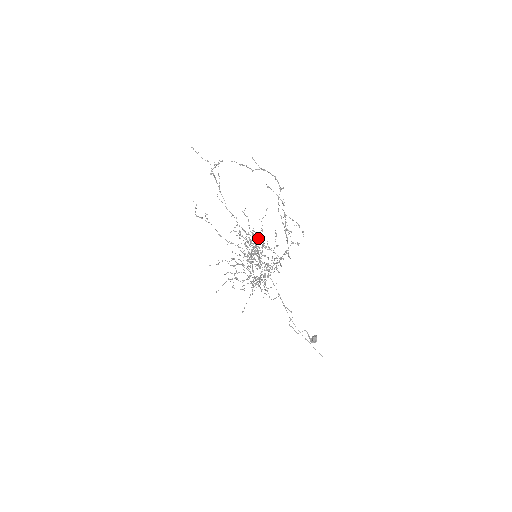
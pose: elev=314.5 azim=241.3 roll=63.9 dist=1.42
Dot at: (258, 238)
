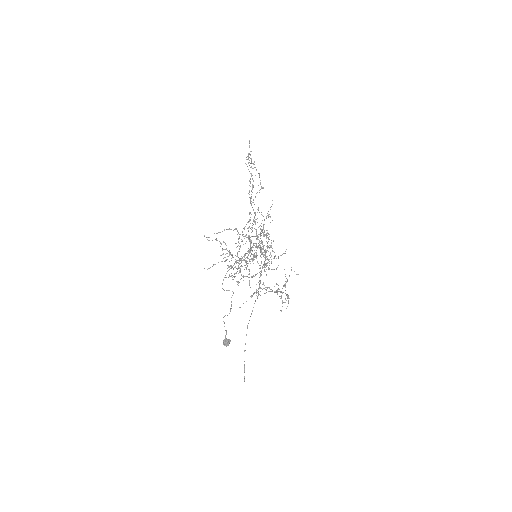
Dot at: occluded
